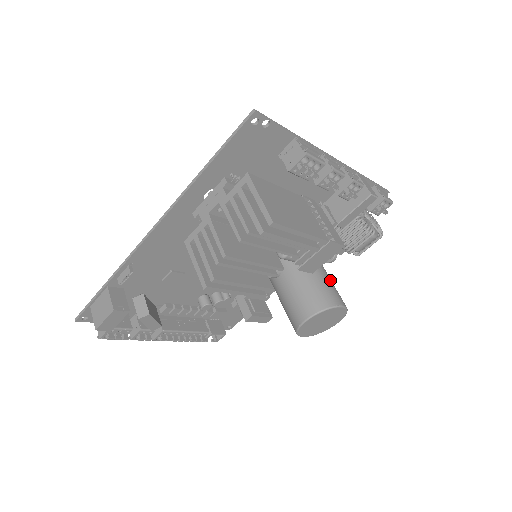
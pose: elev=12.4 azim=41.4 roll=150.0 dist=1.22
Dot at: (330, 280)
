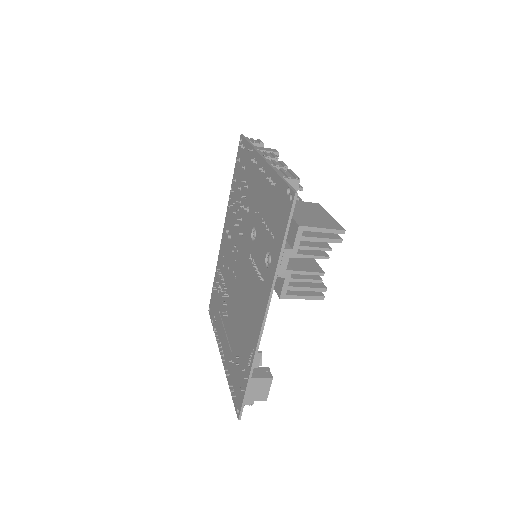
Dot at: occluded
